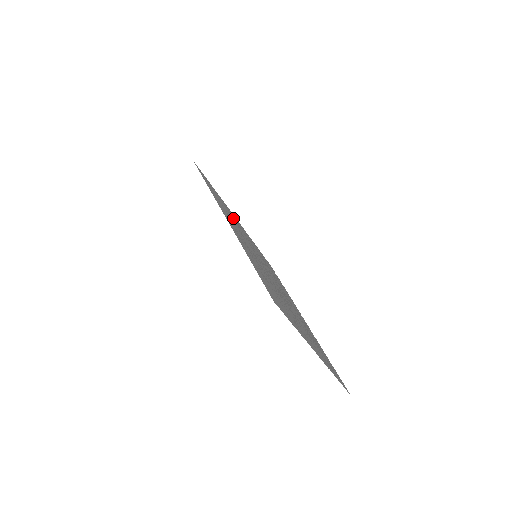
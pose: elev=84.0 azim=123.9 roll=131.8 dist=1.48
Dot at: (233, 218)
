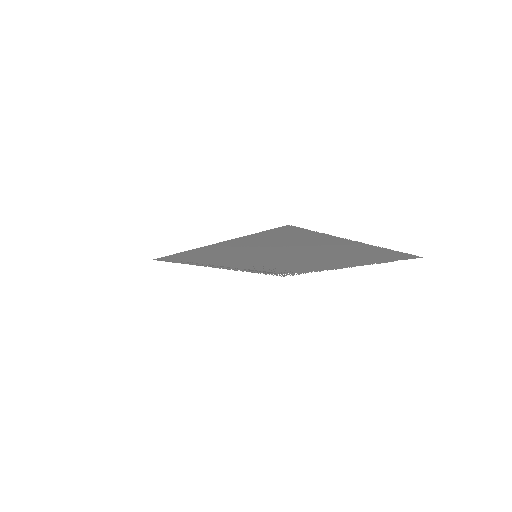
Dot at: (217, 262)
